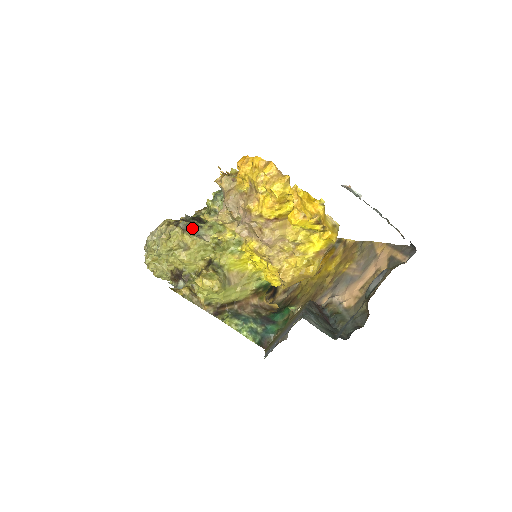
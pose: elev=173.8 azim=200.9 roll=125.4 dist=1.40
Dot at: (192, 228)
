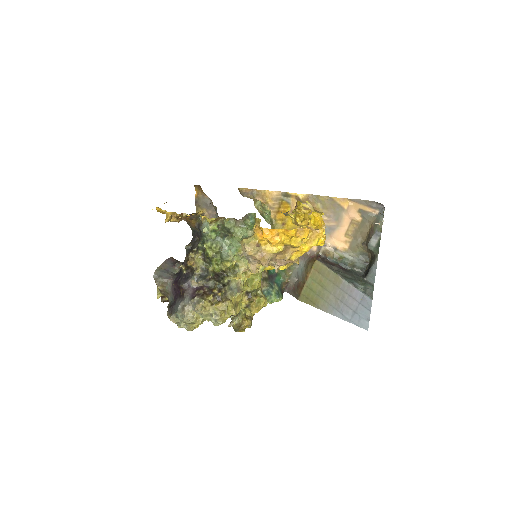
Dot at: (228, 290)
